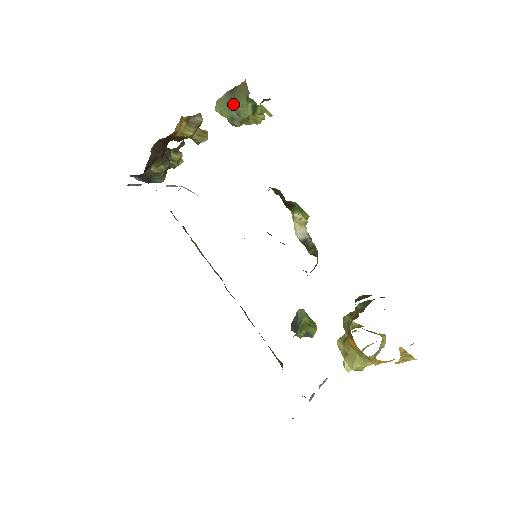
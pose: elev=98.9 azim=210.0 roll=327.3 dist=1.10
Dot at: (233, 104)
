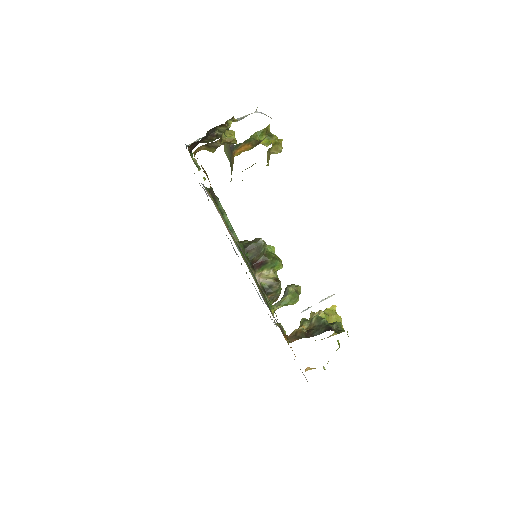
Dot at: (230, 165)
